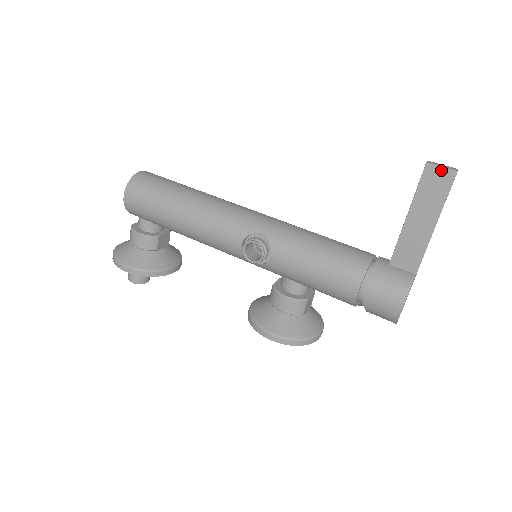
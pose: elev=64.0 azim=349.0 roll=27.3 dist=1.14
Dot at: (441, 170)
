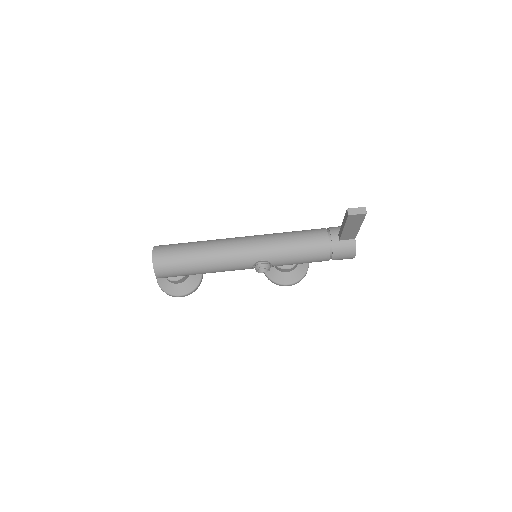
Dot at: (357, 215)
